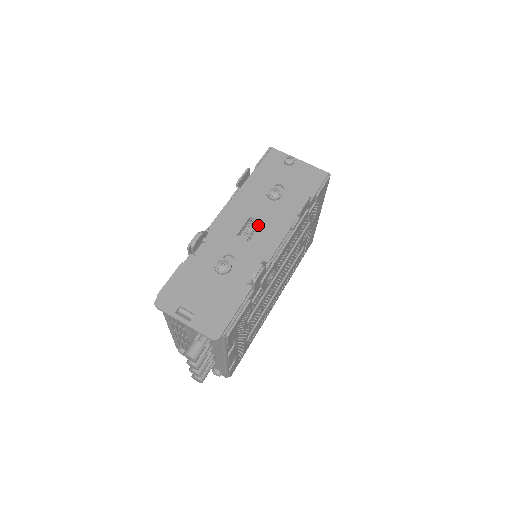
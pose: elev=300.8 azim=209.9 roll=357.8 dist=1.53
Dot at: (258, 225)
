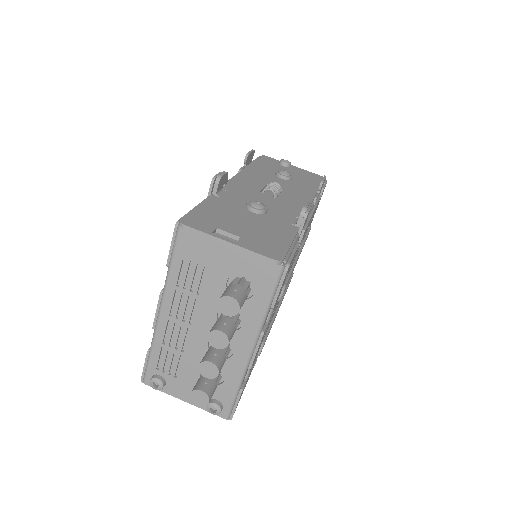
Dot at: occluded
